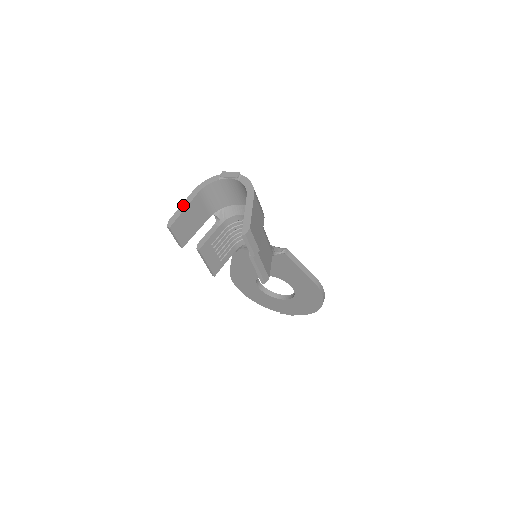
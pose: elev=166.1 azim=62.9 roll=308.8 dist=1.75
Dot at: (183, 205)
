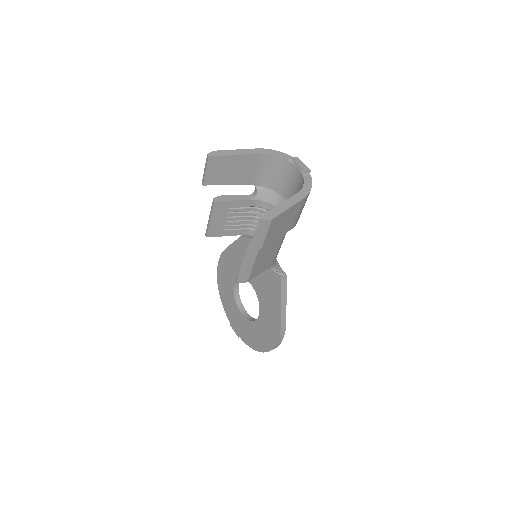
Dot at: (238, 151)
